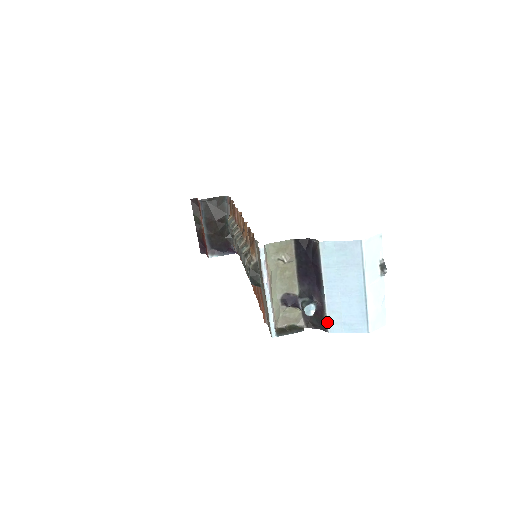
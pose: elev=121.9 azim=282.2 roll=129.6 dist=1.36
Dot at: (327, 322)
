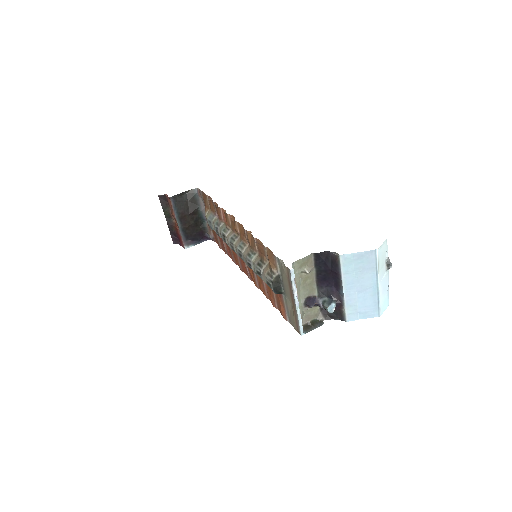
Dot at: (345, 314)
